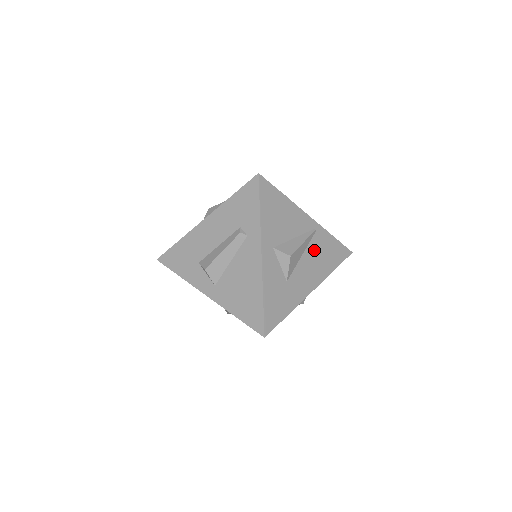
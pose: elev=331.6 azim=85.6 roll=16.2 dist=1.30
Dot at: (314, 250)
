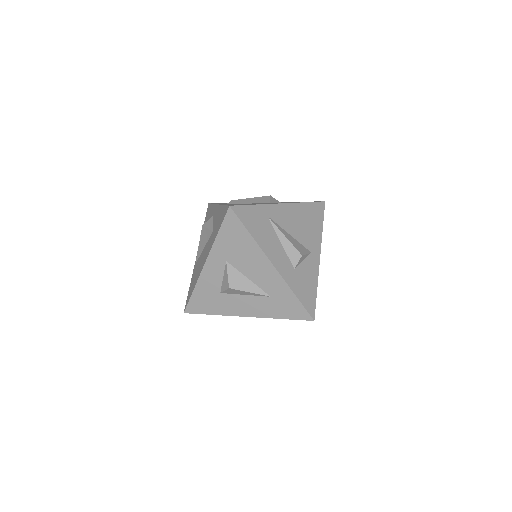
Dot at: occluded
